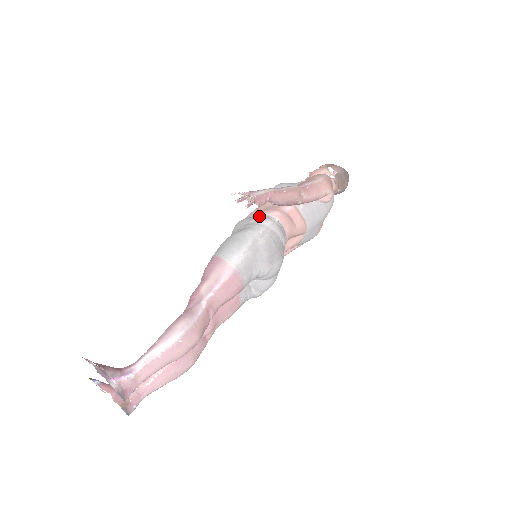
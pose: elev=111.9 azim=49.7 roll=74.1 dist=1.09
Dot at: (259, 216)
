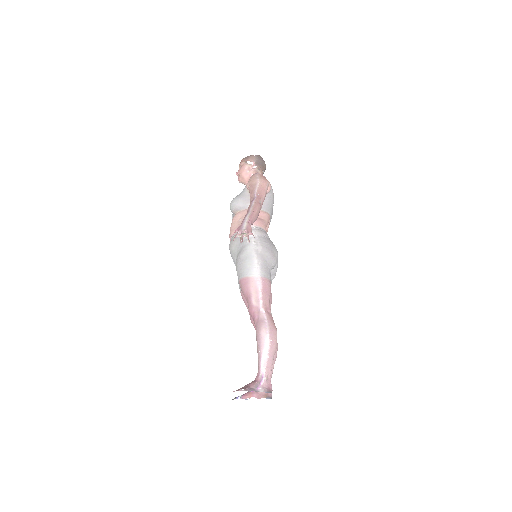
Dot at: occluded
